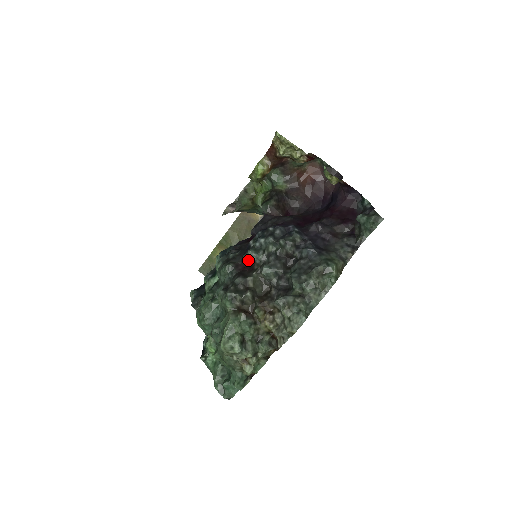
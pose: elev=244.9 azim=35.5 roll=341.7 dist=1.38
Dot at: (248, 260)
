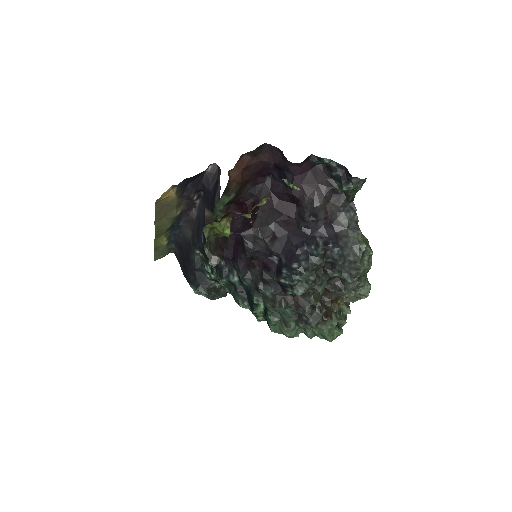
Dot at: occluded
